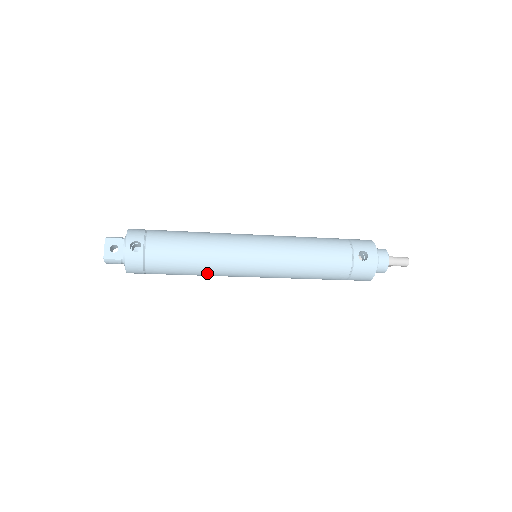
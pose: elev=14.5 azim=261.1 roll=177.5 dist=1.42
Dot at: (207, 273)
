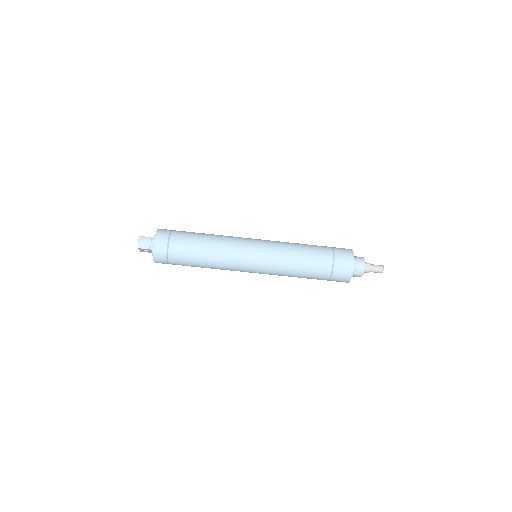
Dot at: (218, 243)
